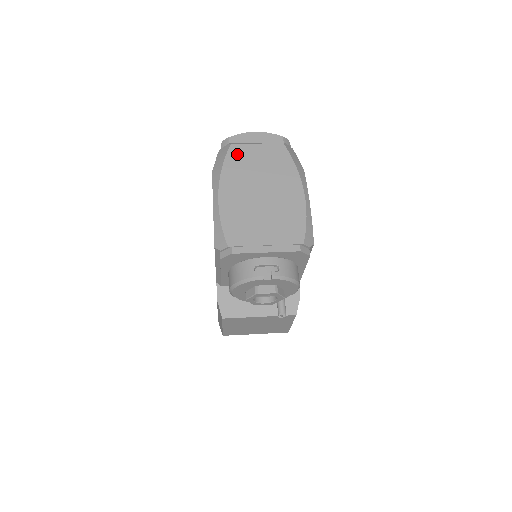
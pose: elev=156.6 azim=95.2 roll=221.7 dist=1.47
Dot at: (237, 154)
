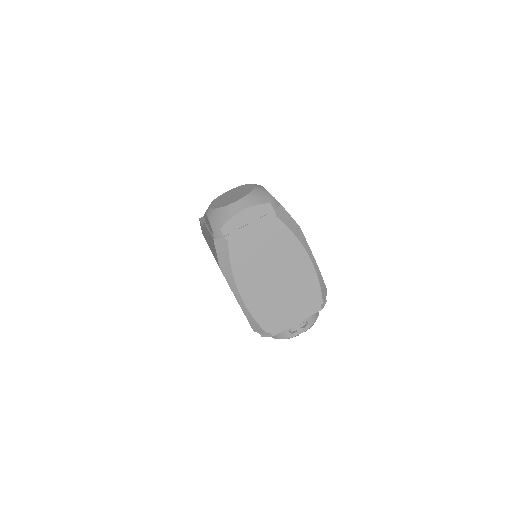
Dot at: (239, 249)
